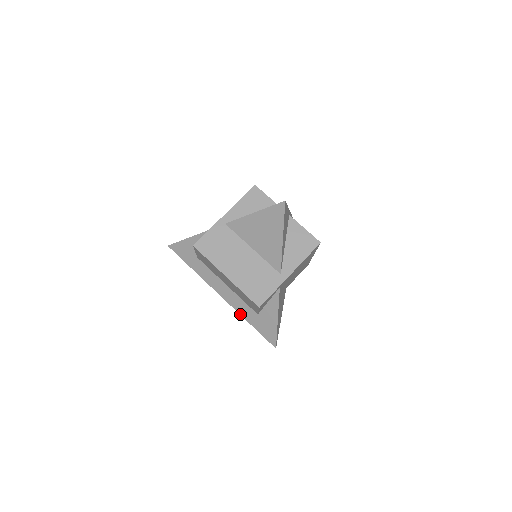
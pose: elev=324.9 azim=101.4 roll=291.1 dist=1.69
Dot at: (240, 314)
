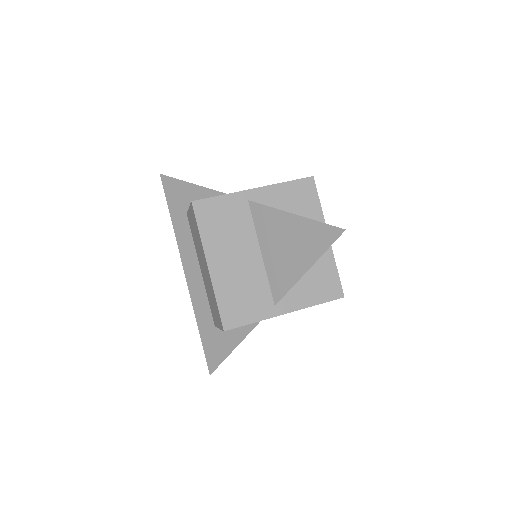
Dot at: (194, 310)
